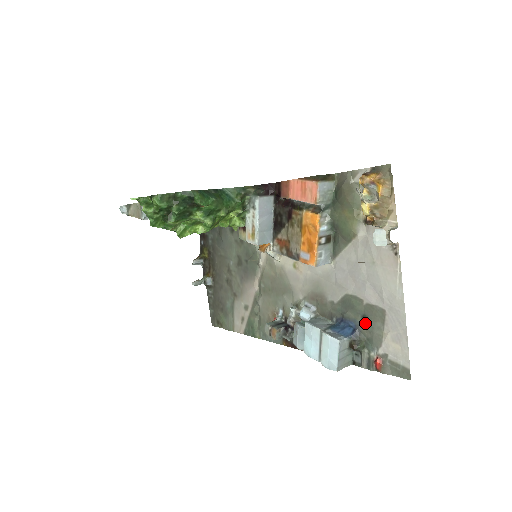
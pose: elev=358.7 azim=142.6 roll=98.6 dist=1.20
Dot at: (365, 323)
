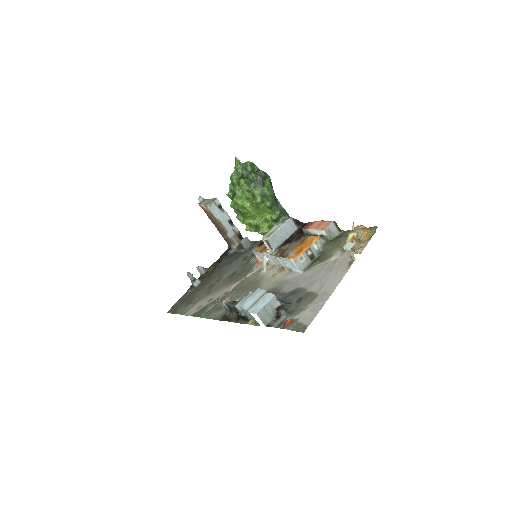
Dot at: (298, 302)
